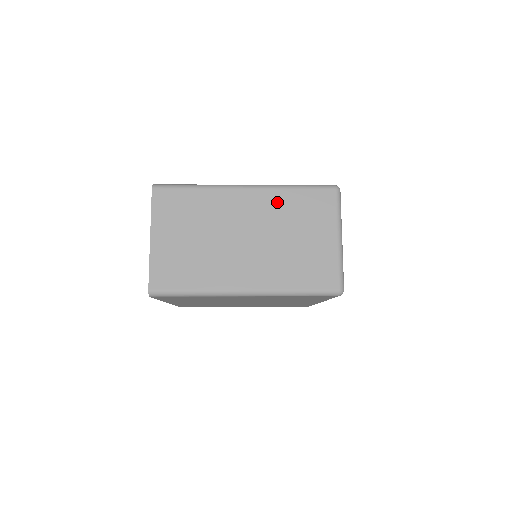
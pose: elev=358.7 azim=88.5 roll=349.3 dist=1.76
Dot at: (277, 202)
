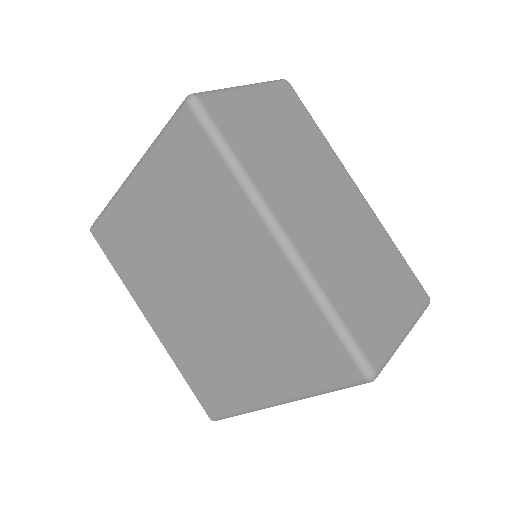
Dot at: occluded
